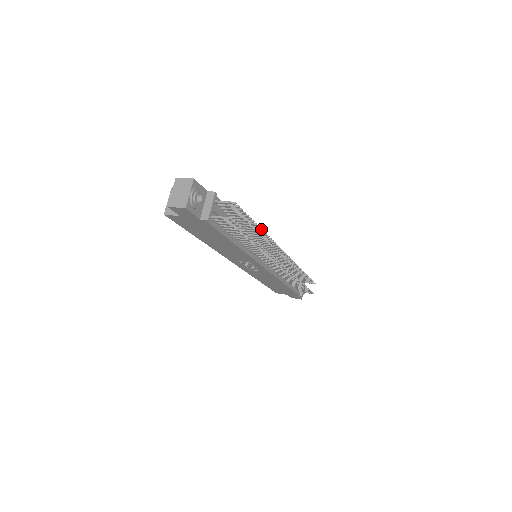
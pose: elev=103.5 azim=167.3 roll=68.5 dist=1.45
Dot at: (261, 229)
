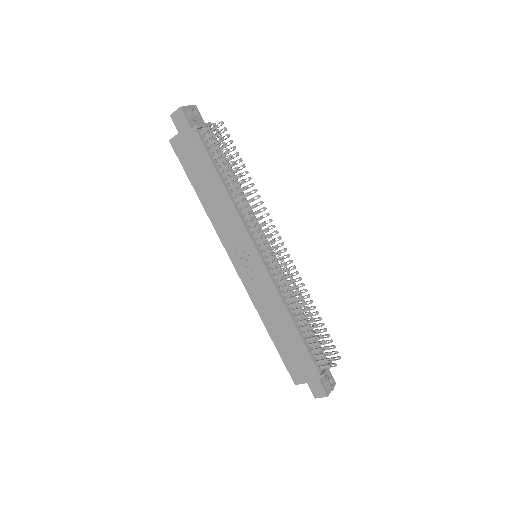
Dot at: (250, 177)
